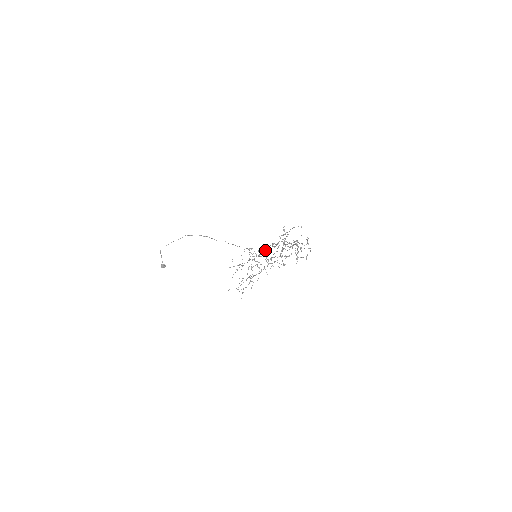
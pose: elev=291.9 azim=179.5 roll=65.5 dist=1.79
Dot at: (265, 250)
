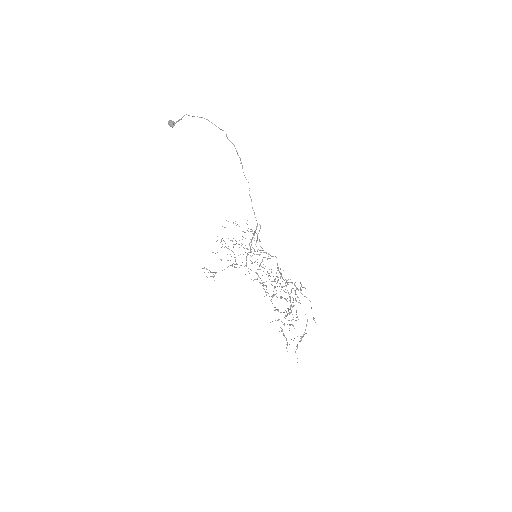
Dot at: (268, 253)
